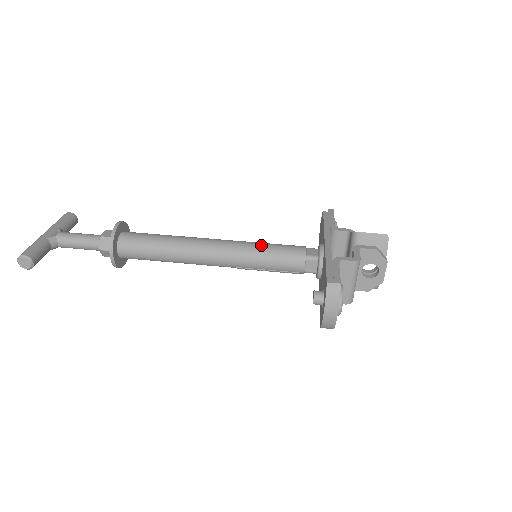
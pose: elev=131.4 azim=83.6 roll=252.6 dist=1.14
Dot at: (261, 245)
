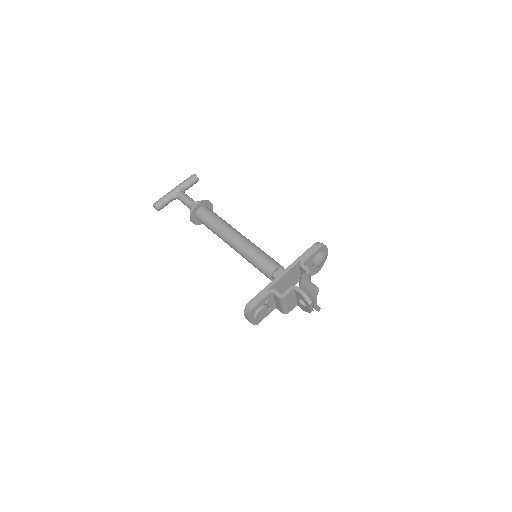
Dot at: (255, 253)
